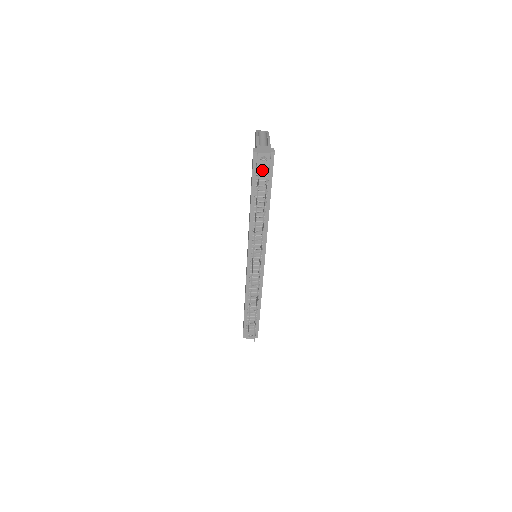
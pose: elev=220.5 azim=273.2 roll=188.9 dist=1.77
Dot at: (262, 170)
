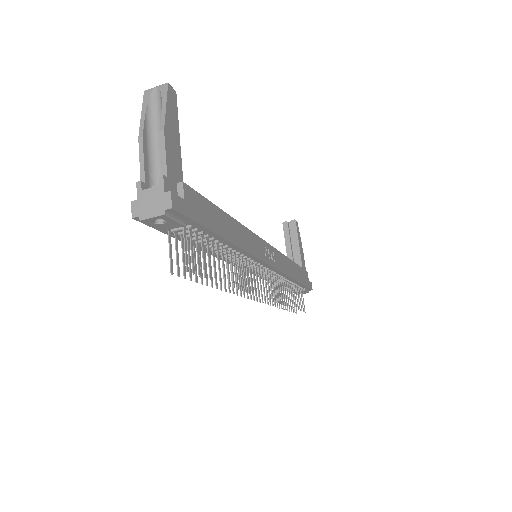
Dot at: (172, 228)
